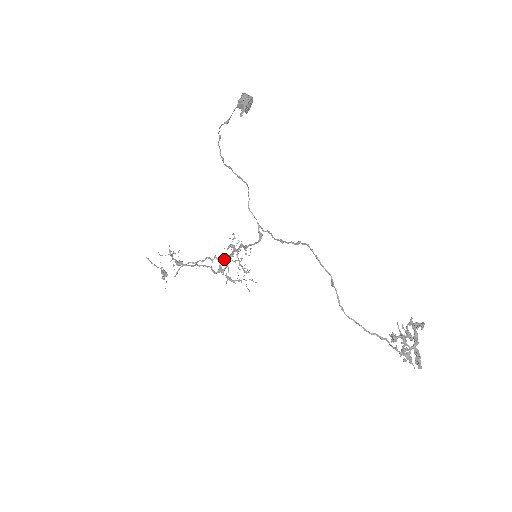
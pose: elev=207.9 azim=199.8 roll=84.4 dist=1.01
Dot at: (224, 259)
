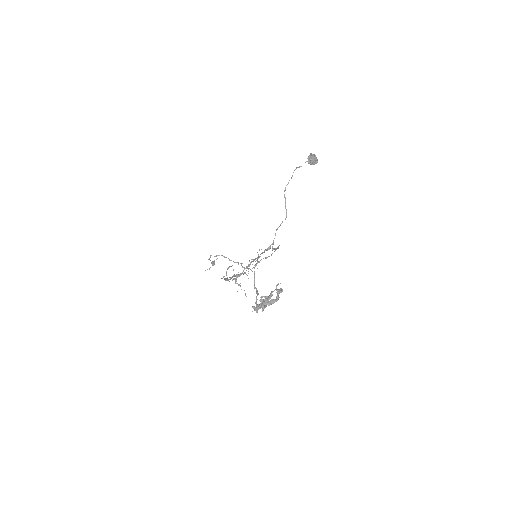
Dot at: occluded
